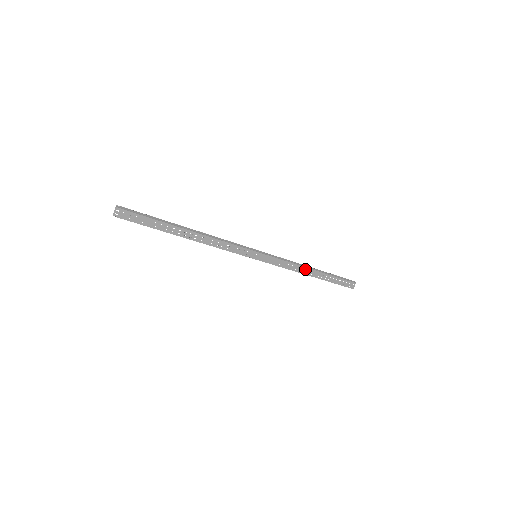
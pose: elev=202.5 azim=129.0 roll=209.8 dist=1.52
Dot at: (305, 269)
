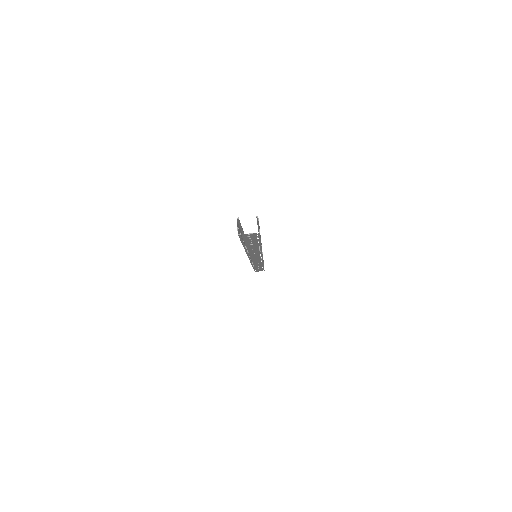
Dot at: occluded
